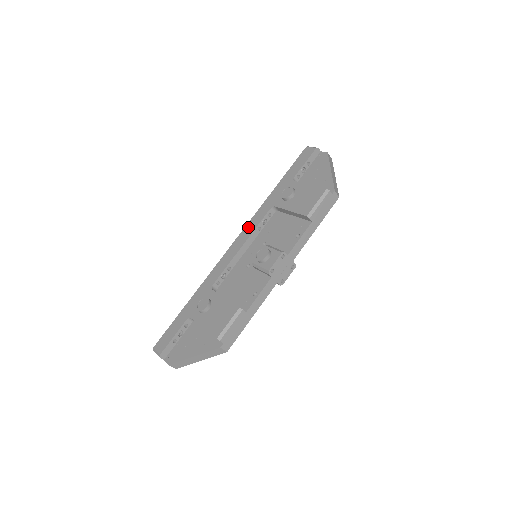
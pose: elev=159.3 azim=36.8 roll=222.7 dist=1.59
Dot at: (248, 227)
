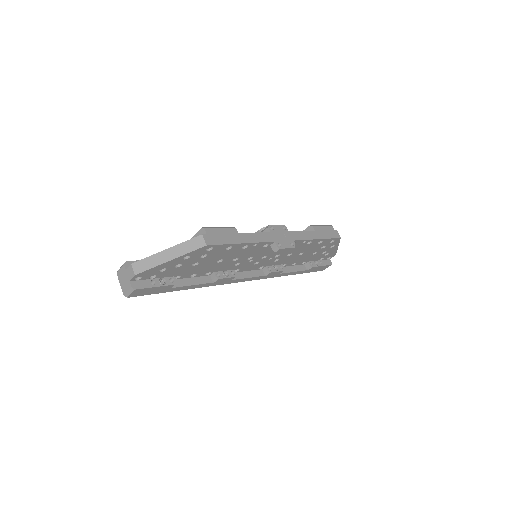
Dot at: occluded
